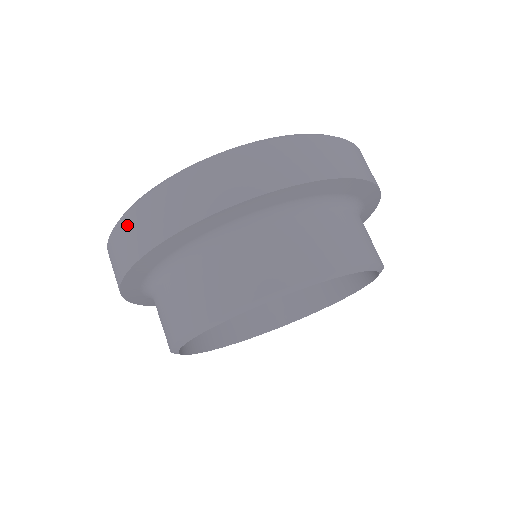
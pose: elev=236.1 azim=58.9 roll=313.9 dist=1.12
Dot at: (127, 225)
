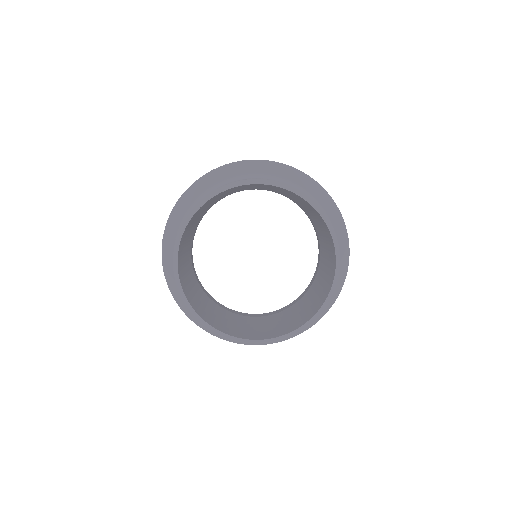
Dot at: occluded
